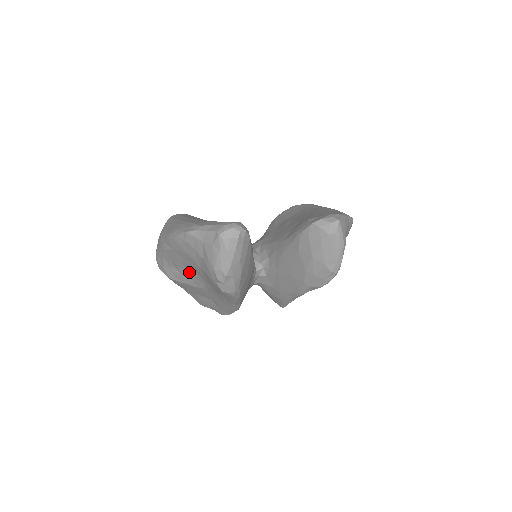
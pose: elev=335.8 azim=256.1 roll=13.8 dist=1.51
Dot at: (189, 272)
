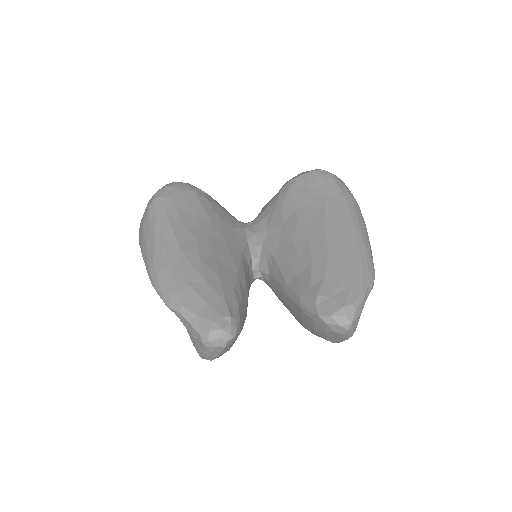
Dot at: occluded
